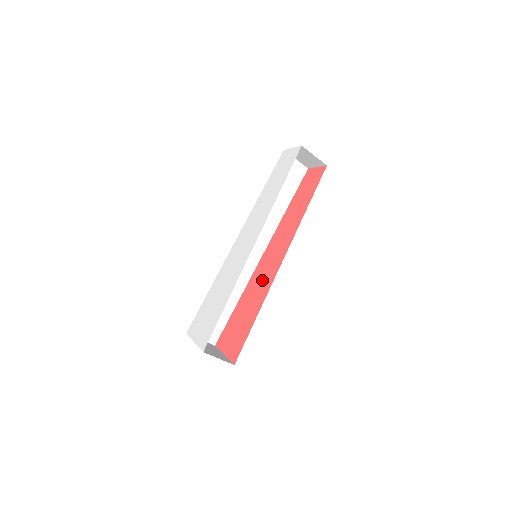
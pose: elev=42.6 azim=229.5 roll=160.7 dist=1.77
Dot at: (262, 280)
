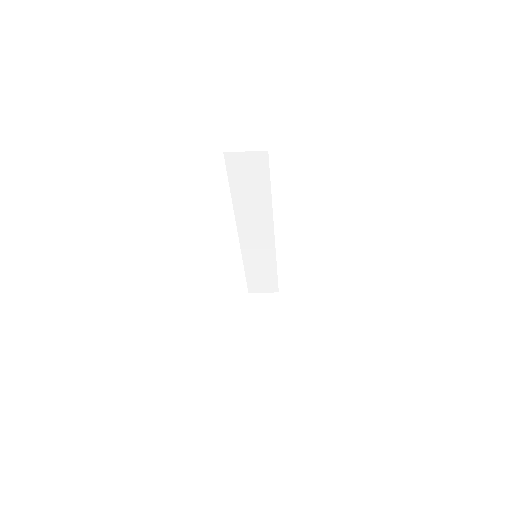
Dot at: occluded
